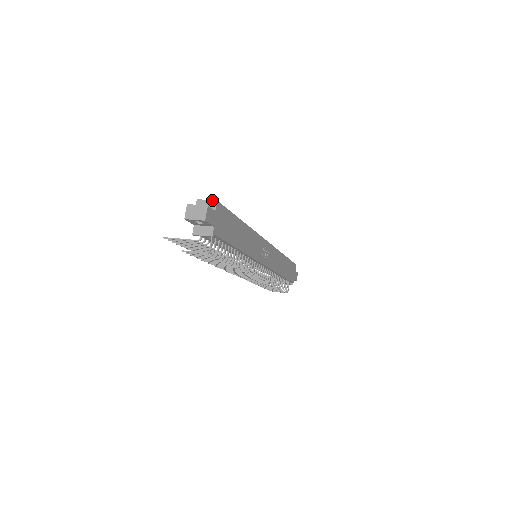
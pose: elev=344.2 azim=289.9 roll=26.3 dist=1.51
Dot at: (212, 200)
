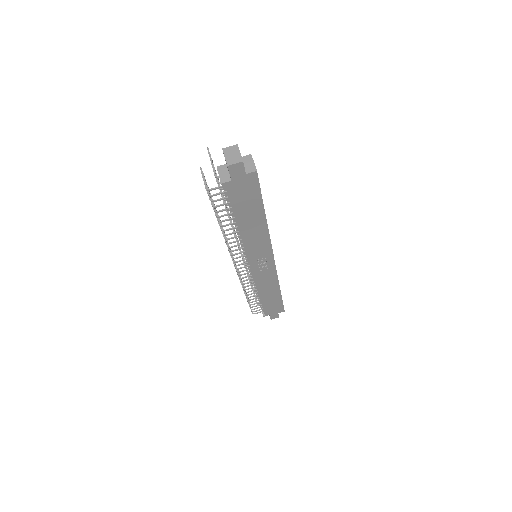
Dot at: occluded
